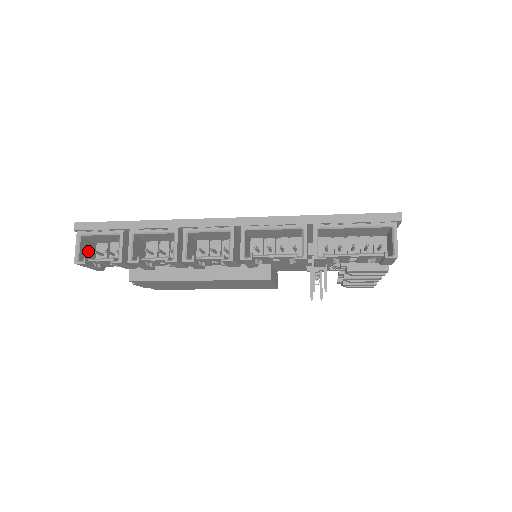
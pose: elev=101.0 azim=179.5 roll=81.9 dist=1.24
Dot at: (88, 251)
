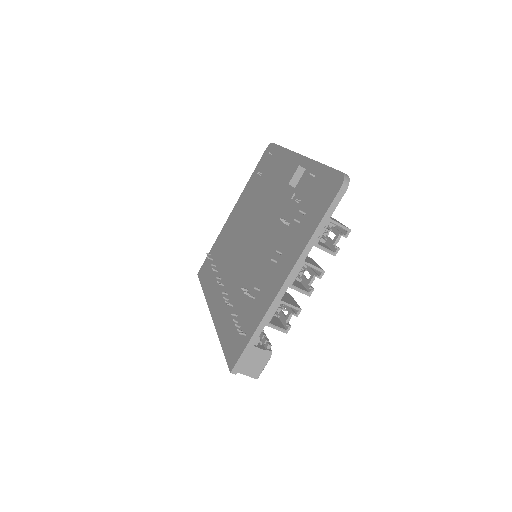
Dot at: occluded
